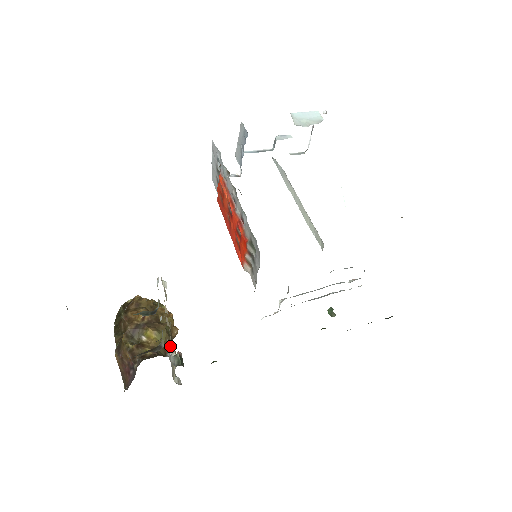
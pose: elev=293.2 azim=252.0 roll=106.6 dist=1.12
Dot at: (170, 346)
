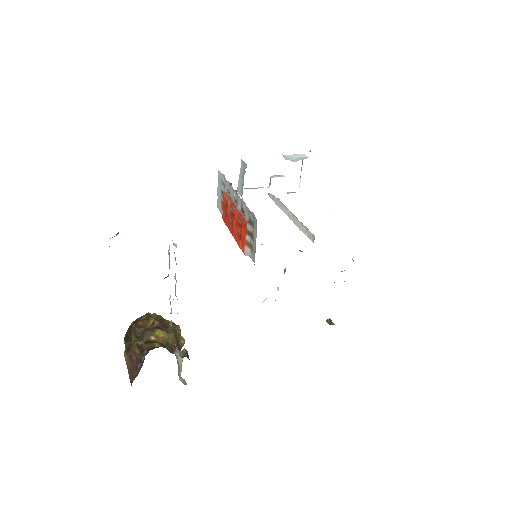
Dot at: (177, 348)
